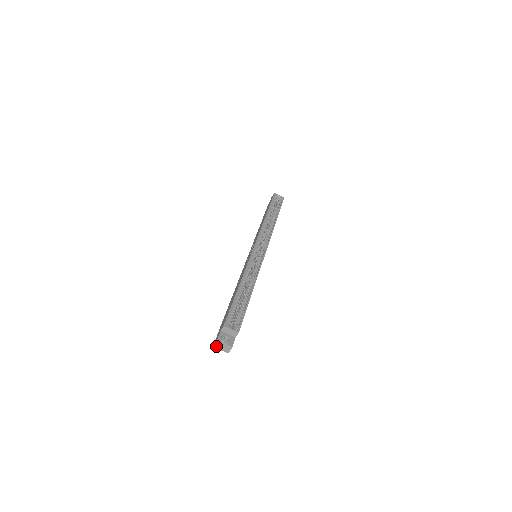
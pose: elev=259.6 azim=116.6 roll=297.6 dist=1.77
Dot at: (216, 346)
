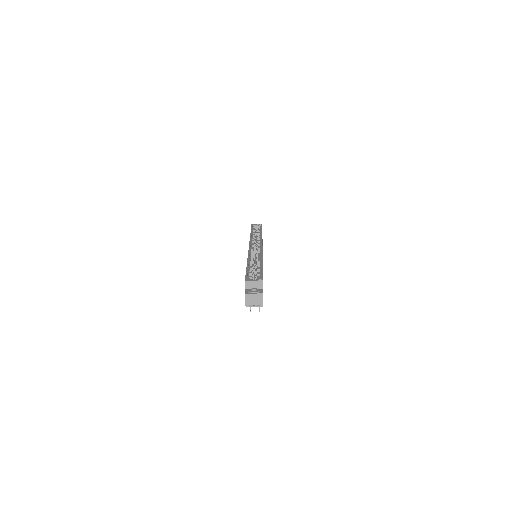
Dot at: (247, 303)
